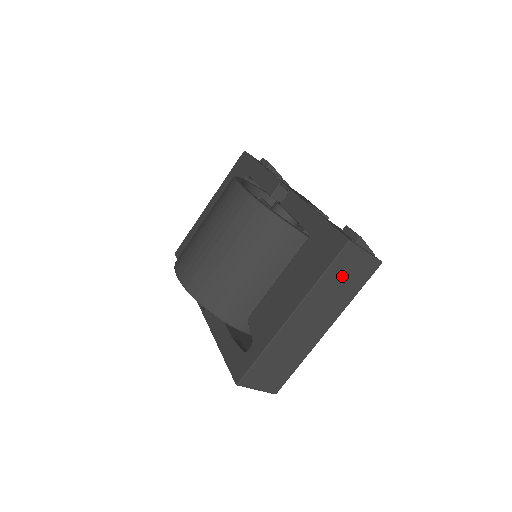
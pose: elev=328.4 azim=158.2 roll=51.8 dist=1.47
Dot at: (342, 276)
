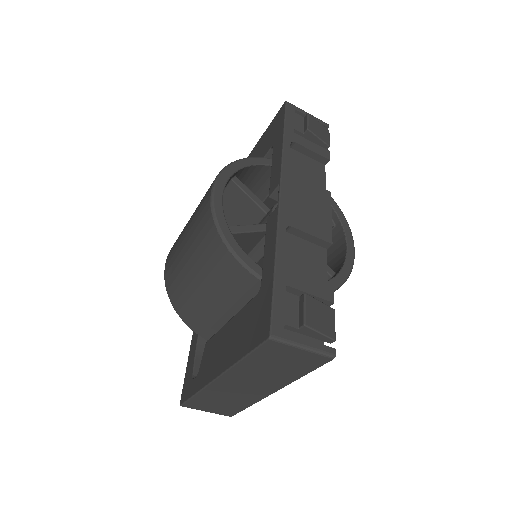
Dot at: (274, 361)
